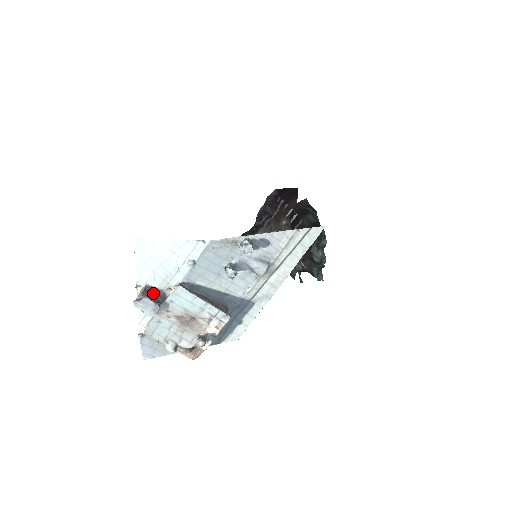
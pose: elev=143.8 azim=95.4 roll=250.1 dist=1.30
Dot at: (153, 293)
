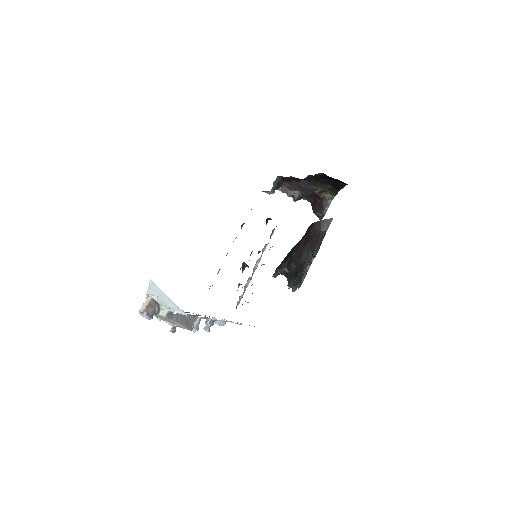
Dot at: (154, 304)
